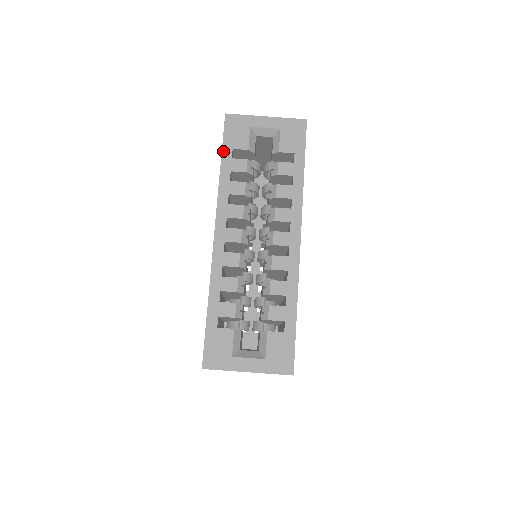
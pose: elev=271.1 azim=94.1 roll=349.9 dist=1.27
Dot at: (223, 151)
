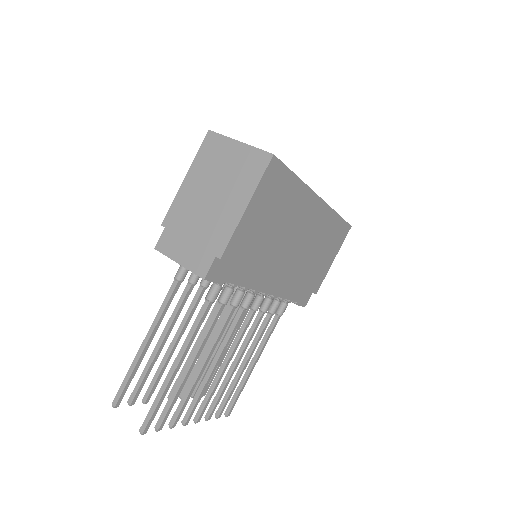
Dot at: occluded
